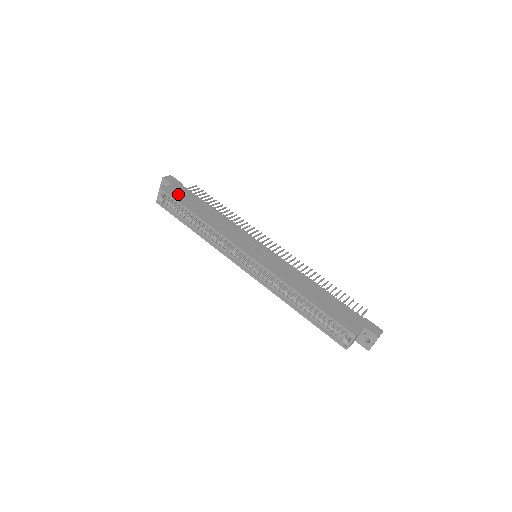
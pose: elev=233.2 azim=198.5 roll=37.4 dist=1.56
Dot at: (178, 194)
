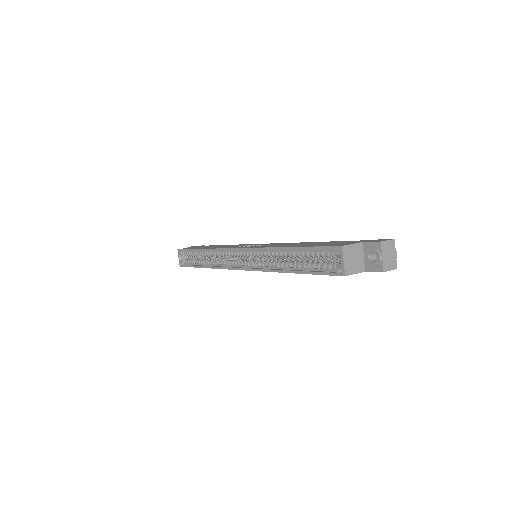
Dot at: occluded
